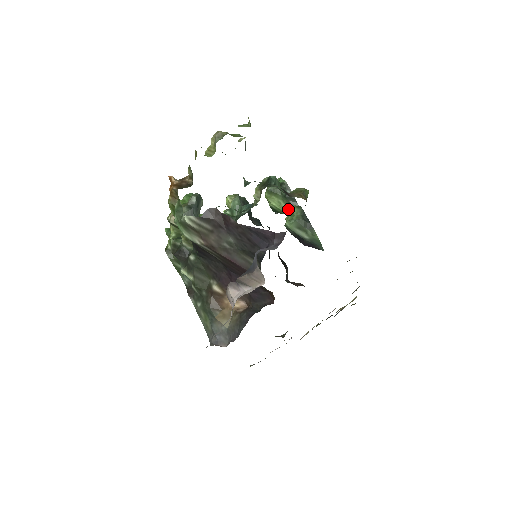
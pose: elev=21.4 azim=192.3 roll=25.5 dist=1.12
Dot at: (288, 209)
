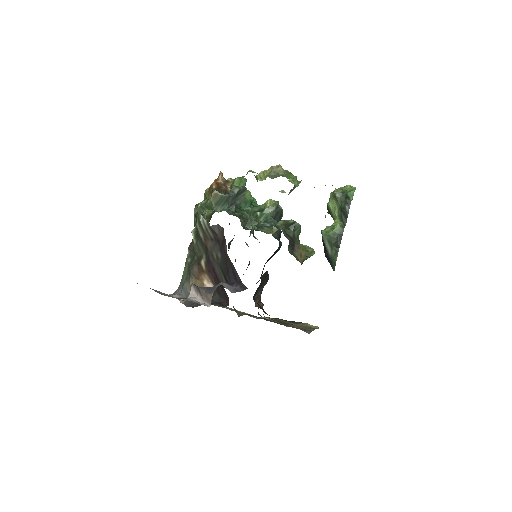
Dot at: (337, 219)
